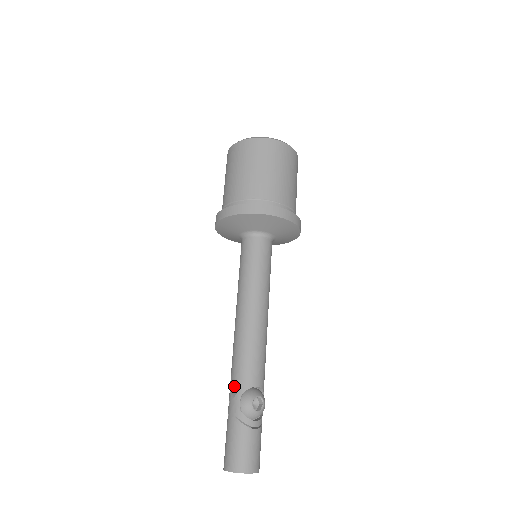
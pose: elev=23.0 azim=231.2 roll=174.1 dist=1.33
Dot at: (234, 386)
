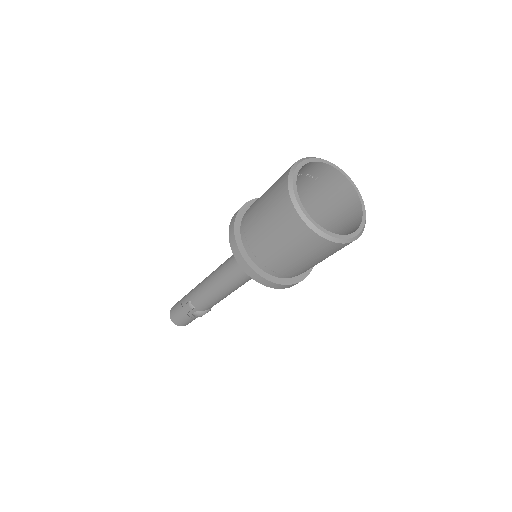
Dot at: (193, 305)
